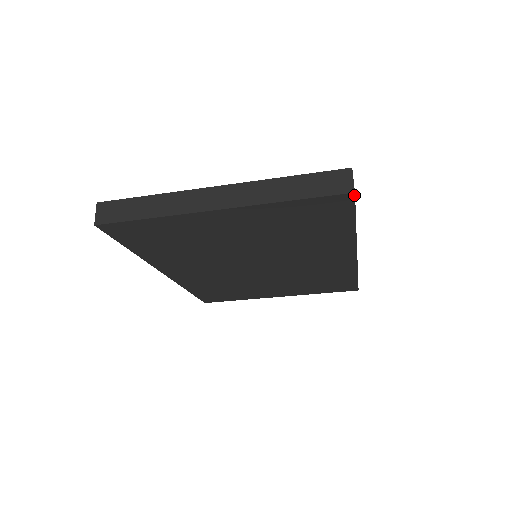
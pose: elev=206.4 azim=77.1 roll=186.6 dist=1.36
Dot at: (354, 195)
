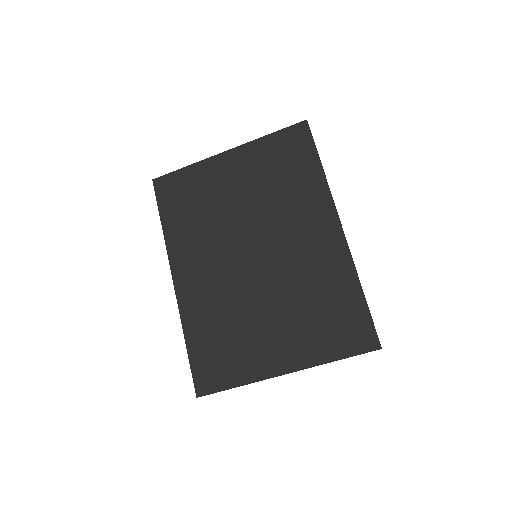
Dot at: (307, 123)
